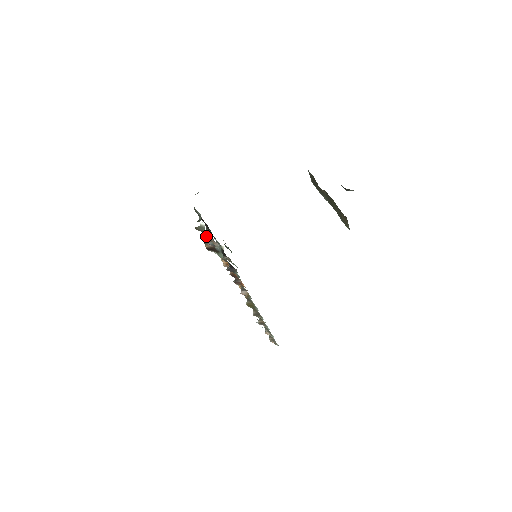
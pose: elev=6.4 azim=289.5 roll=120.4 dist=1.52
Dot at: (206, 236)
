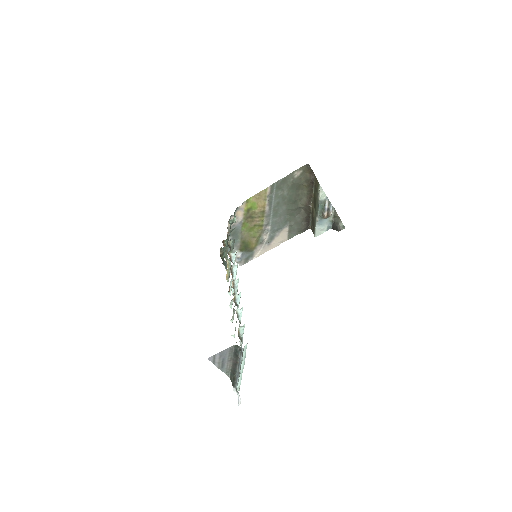
Dot at: occluded
